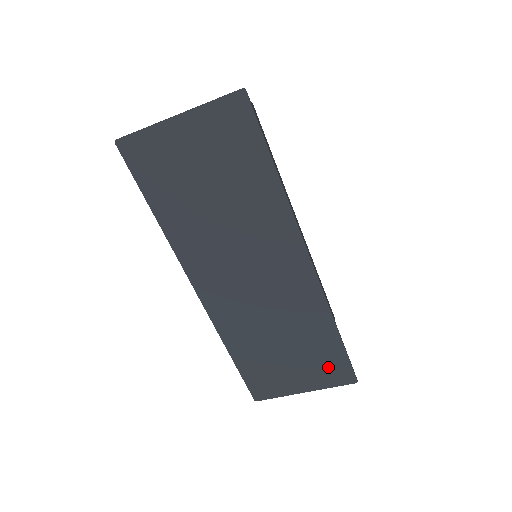
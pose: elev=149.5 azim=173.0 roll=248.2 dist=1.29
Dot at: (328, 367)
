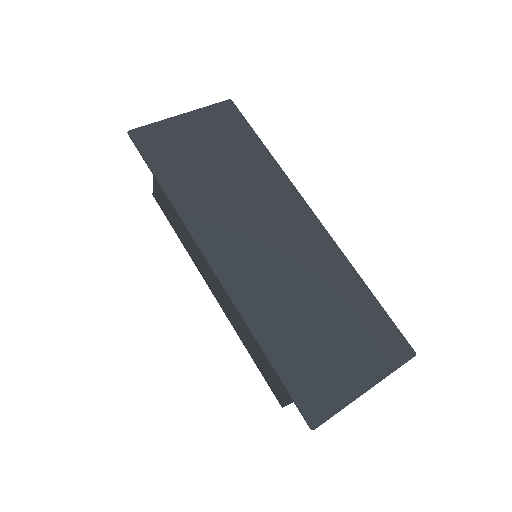
Dot at: (377, 339)
